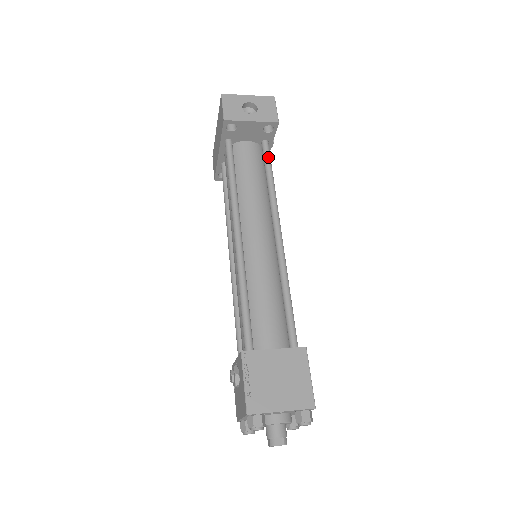
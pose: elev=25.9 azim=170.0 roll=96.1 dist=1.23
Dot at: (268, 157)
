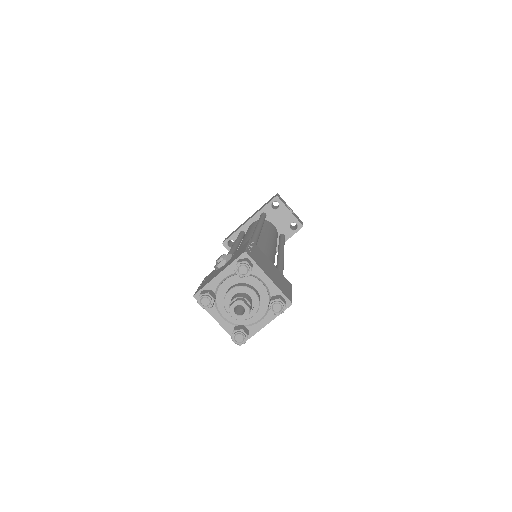
Dot at: (284, 238)
